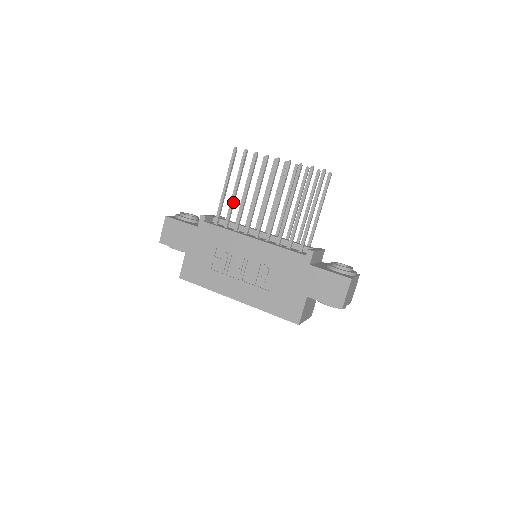
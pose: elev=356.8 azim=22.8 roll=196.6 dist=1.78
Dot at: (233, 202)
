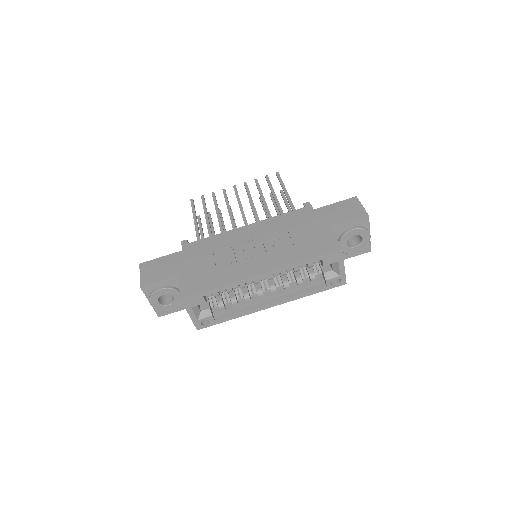
Dot at: (209, 226)
